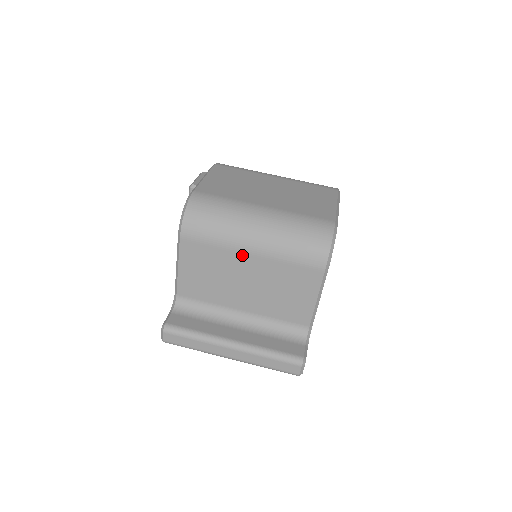
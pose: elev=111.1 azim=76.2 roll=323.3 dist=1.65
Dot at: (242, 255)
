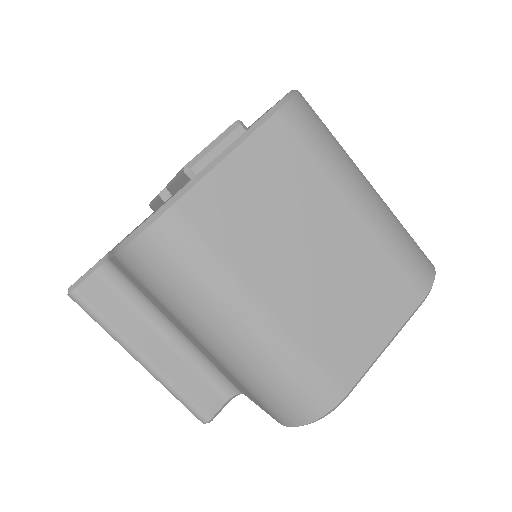
Dot at: (191, 334)
